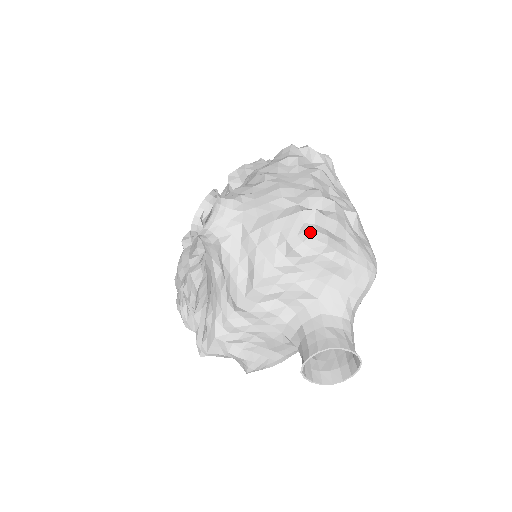
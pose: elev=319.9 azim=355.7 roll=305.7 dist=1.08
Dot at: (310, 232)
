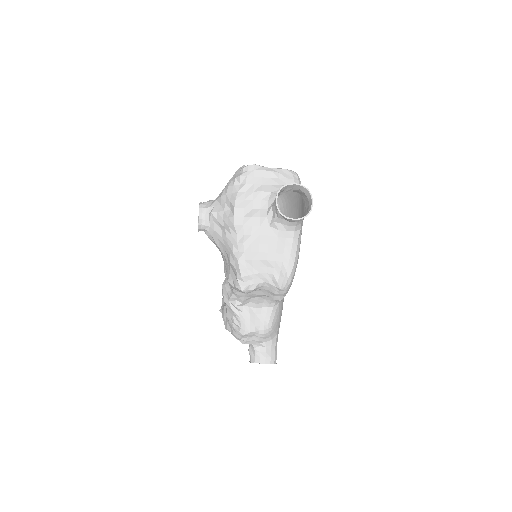
Dot at: (244, 167)
